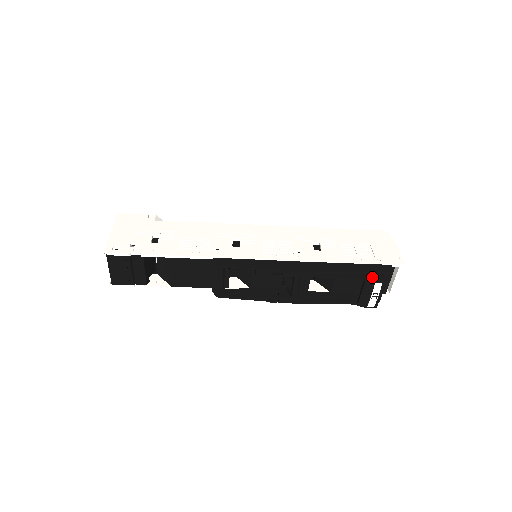
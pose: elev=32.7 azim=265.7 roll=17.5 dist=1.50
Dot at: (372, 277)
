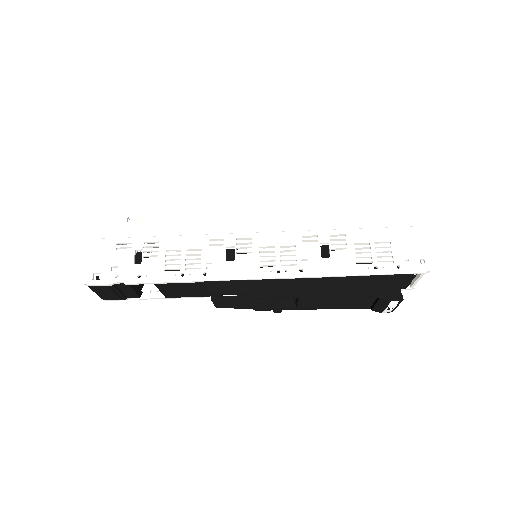
Dot at: (388, 293)
